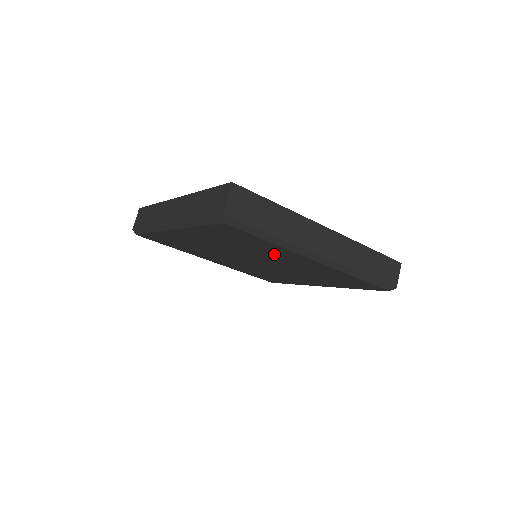
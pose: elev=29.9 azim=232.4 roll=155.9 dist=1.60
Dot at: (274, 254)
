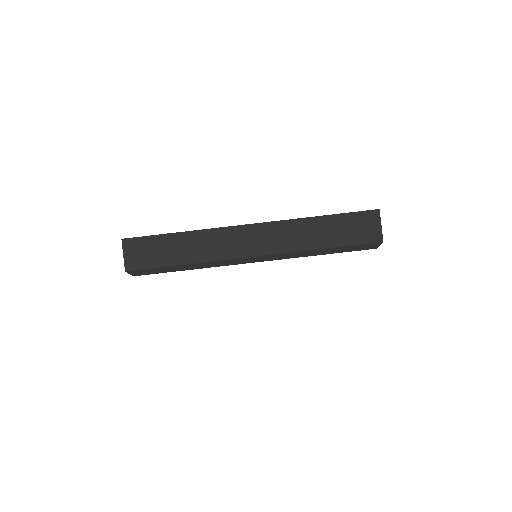
Dot at: occluded
